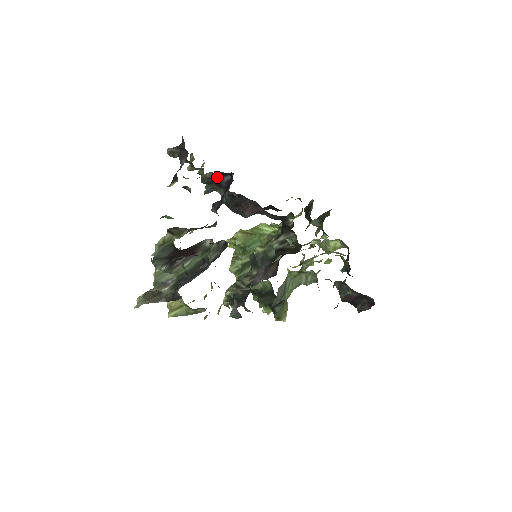
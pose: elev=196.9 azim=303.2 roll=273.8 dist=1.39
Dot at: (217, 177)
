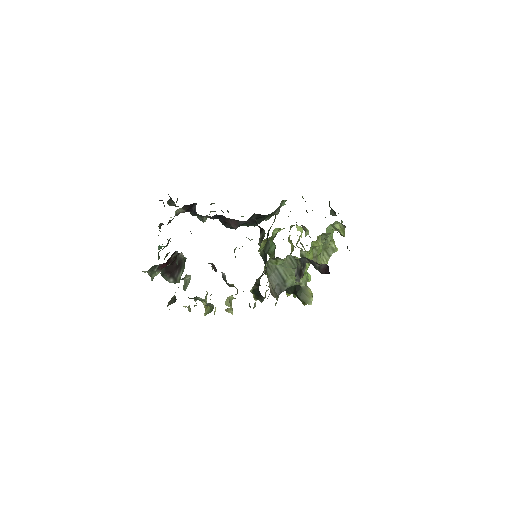
Dot at: (191, 209)
